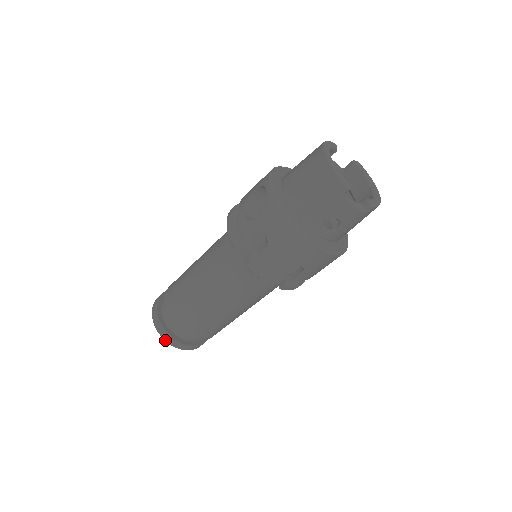
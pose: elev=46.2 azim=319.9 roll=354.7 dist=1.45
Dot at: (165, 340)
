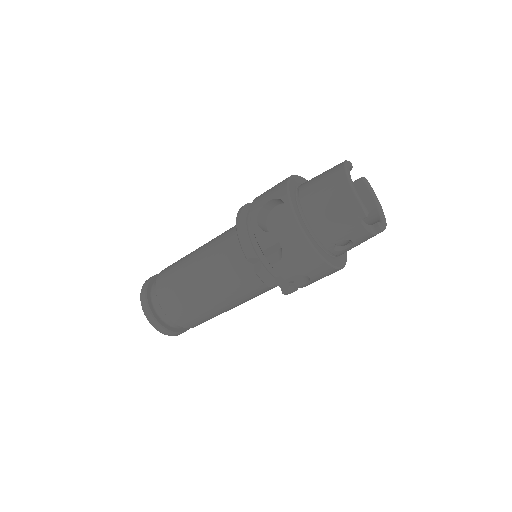
Dot at: (155, 328)
